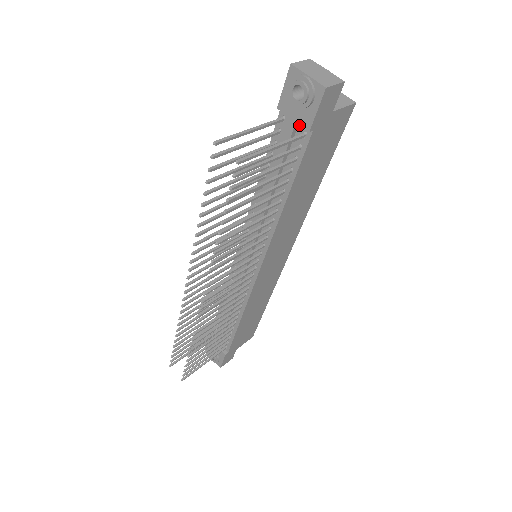
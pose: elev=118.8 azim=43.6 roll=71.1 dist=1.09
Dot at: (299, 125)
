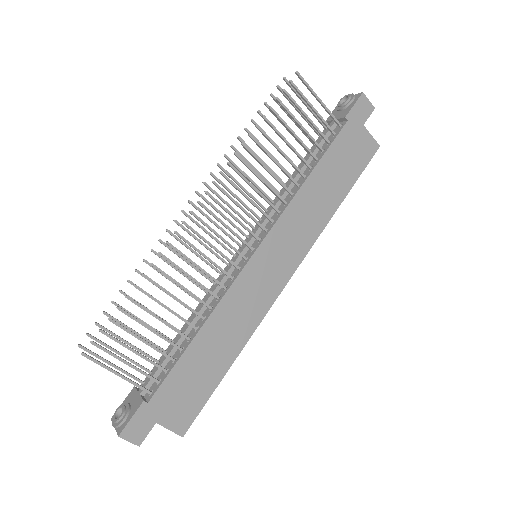
Dot at: occluded
